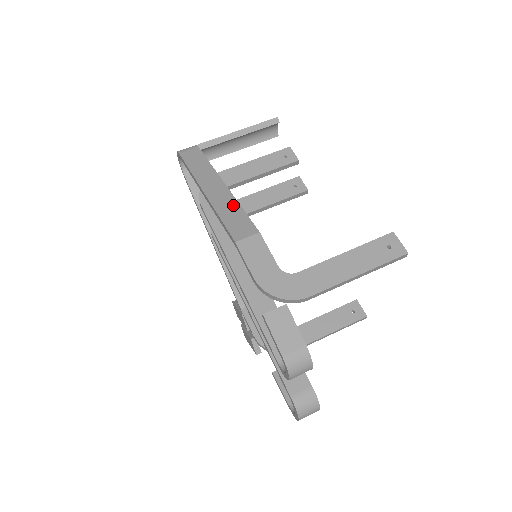
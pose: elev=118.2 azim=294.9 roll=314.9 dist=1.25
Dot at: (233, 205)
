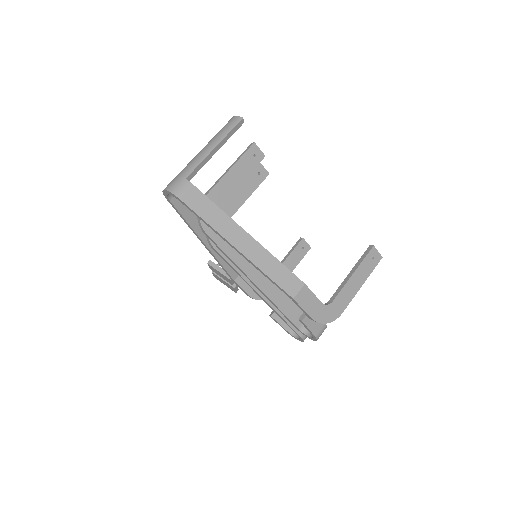
Dot at: (271, 260)
